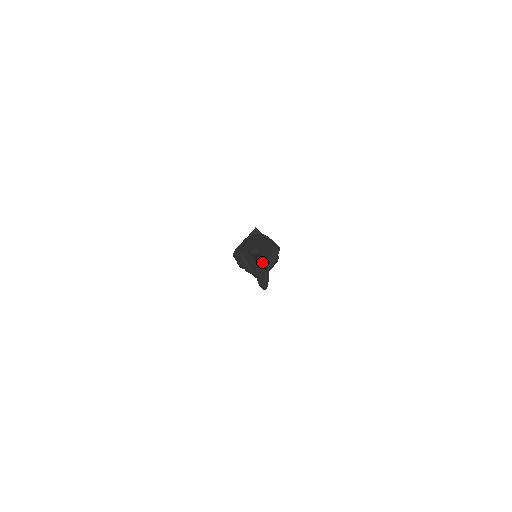
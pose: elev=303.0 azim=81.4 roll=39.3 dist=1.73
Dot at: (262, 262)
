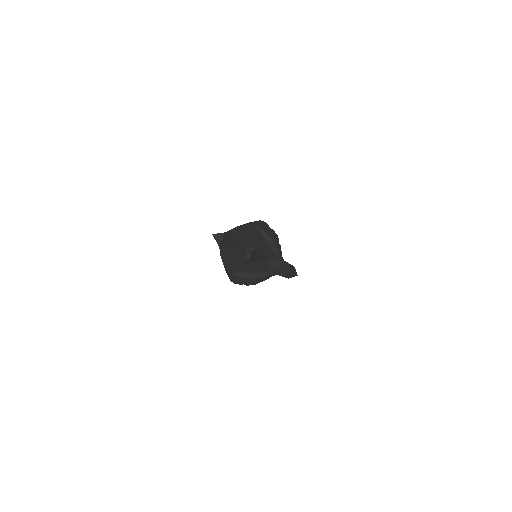
Dot at: occluded
